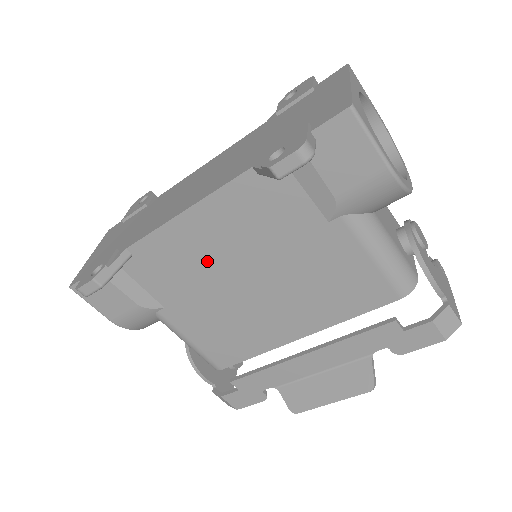
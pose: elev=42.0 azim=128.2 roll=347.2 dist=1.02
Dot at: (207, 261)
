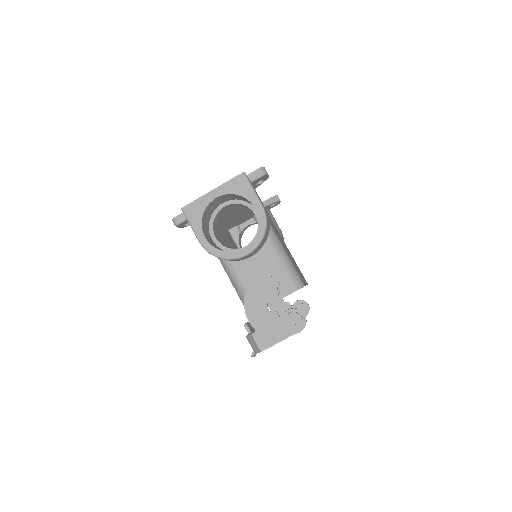
Dot at: occluded
